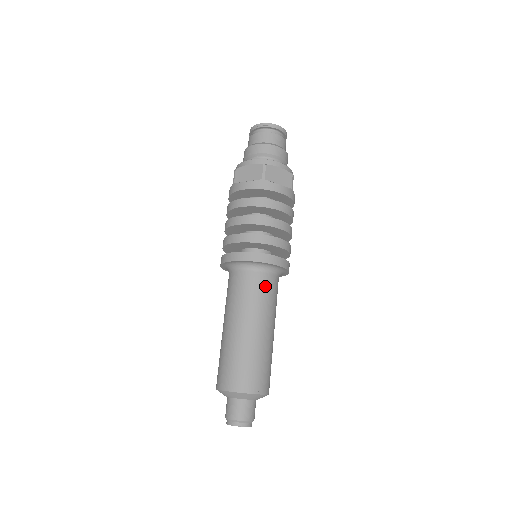
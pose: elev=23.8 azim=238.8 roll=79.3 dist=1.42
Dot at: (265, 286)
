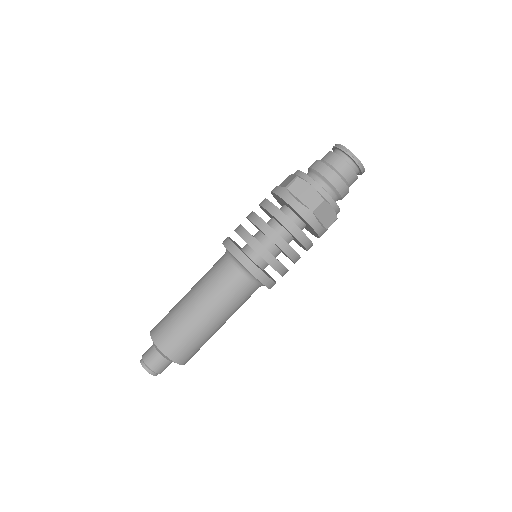
Dot at: (244, 293)
